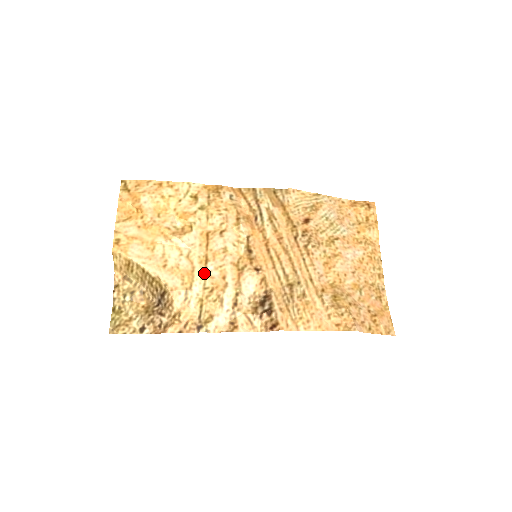
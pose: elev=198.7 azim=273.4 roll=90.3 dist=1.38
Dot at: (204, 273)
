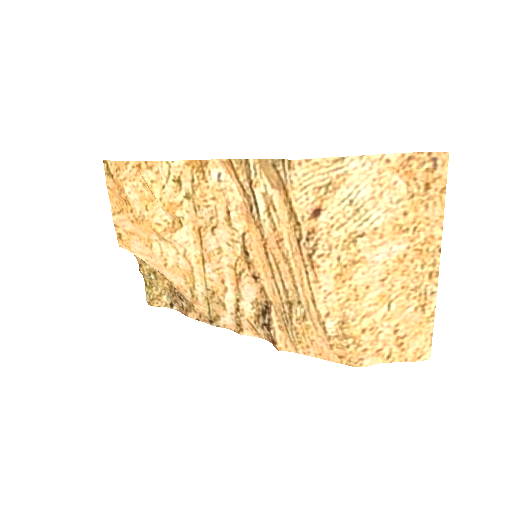
Dot at: (203, 274)
